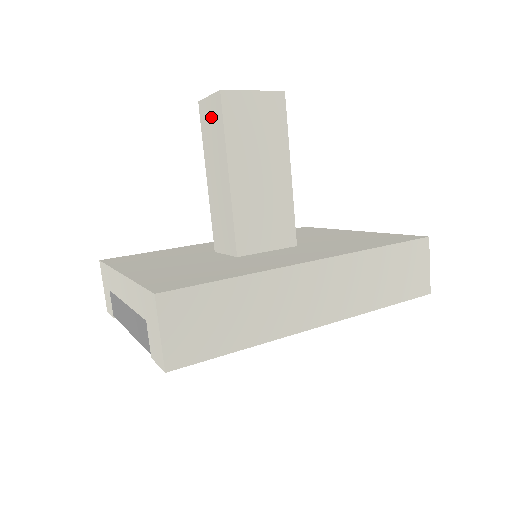
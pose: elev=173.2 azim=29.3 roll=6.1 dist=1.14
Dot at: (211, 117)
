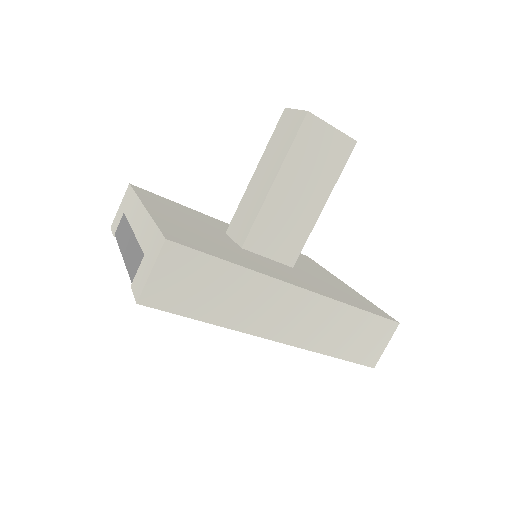
Dot at: (288, 127)
